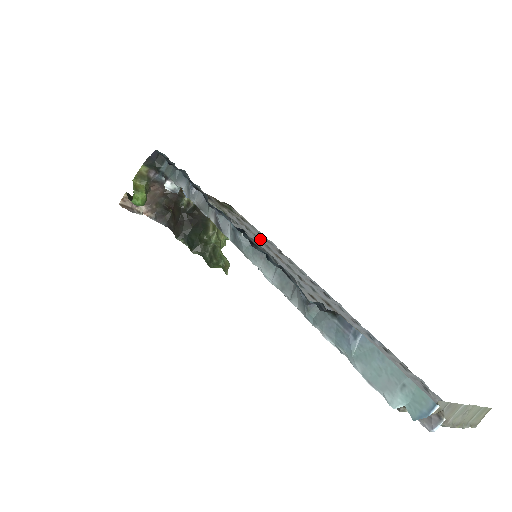
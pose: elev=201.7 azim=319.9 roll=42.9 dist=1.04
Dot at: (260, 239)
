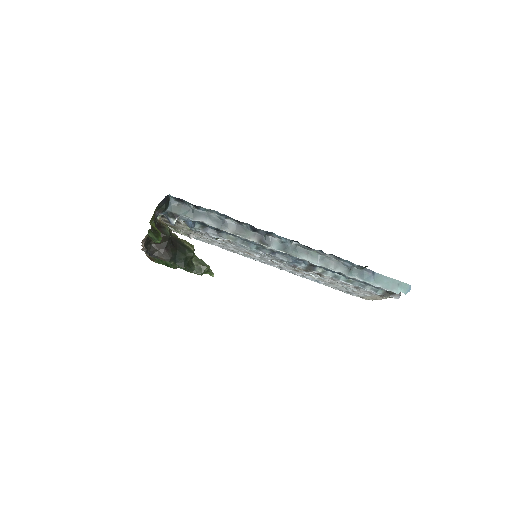
Dot at: (225, 245)
